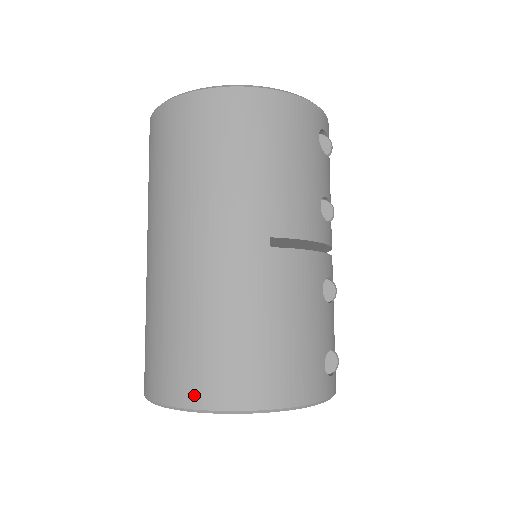
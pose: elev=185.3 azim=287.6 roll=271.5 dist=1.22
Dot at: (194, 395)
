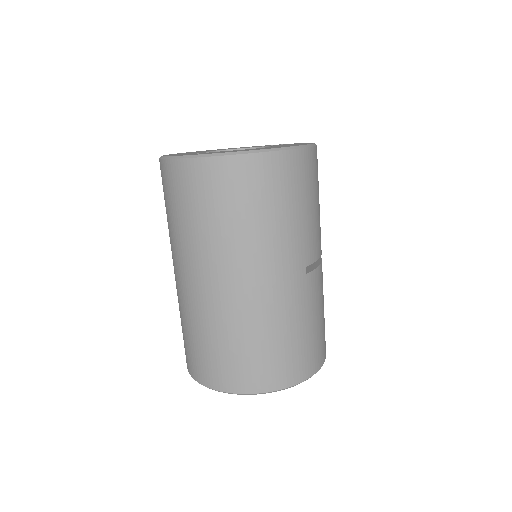
Dot at: (265, 384)
